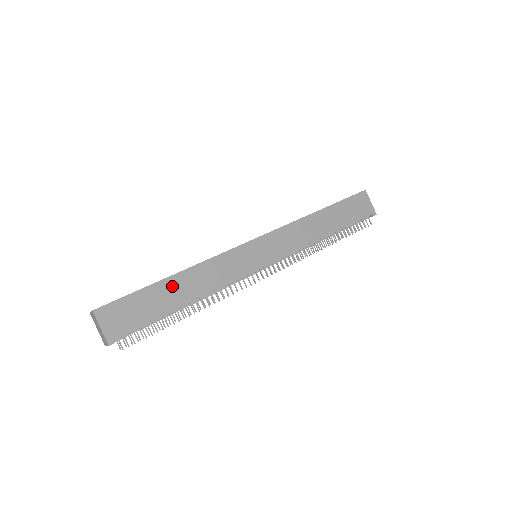
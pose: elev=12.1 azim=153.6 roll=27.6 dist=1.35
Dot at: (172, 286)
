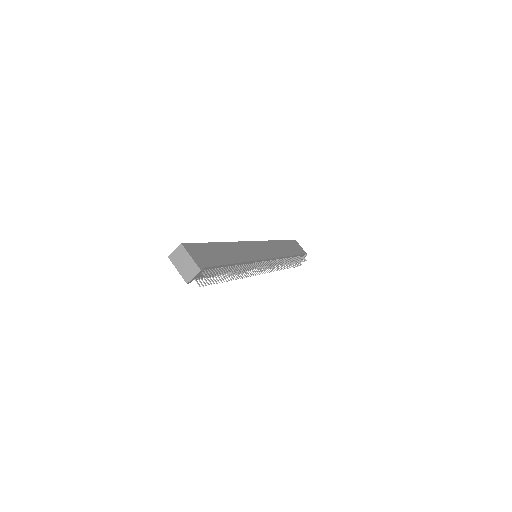
Dot at: (222, 249)
